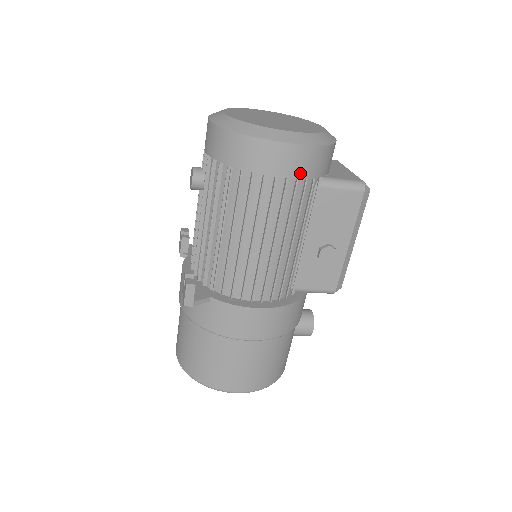
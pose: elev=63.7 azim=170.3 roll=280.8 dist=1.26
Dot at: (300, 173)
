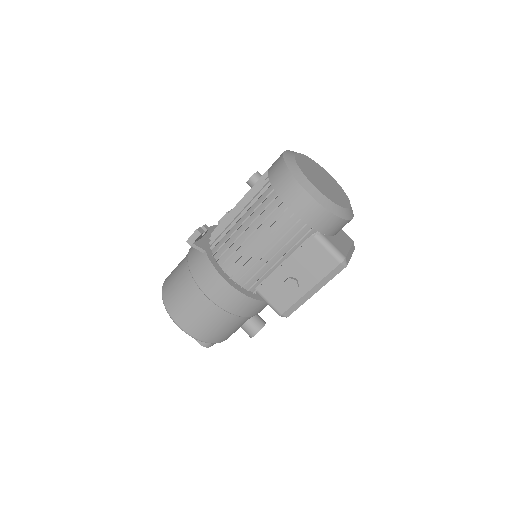
Dot at: (304, 217)
